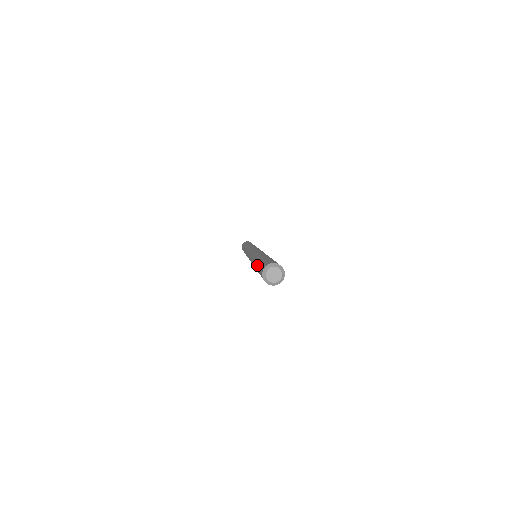
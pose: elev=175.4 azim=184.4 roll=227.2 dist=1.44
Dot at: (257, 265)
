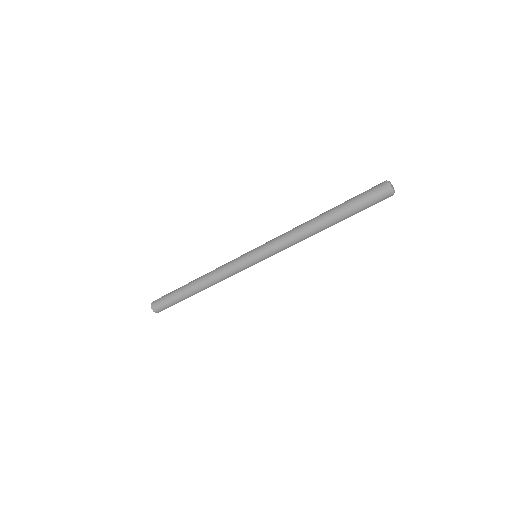
Dot at: (347, 208)
